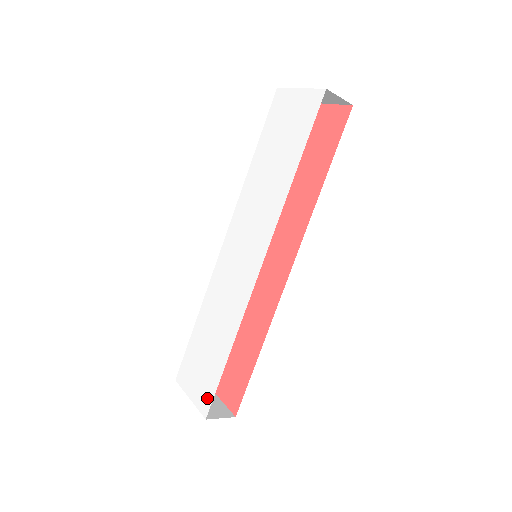
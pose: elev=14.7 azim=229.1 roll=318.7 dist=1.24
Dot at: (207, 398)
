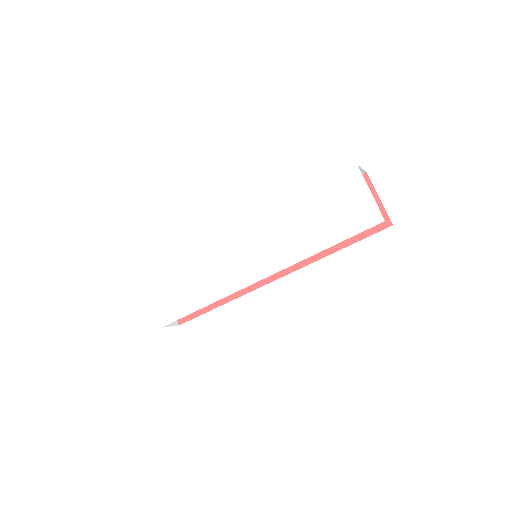
Dot at: (169, 317)
